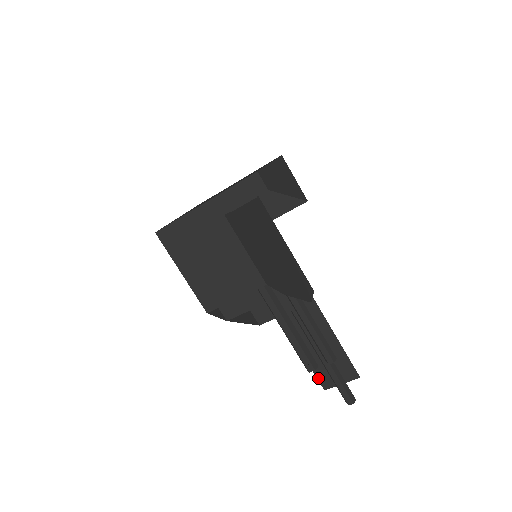
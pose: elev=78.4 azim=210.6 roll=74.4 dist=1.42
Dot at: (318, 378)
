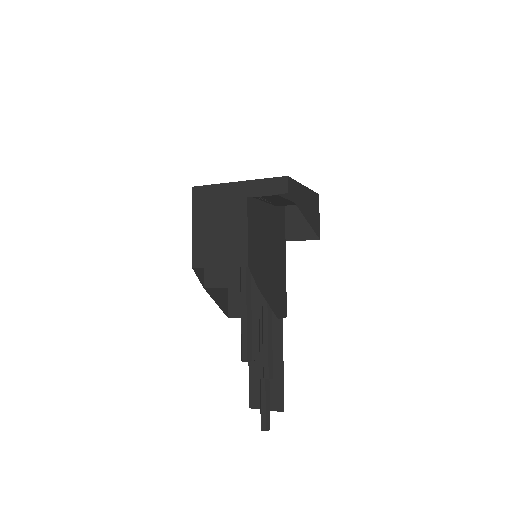
Dot at: (250, 394)
